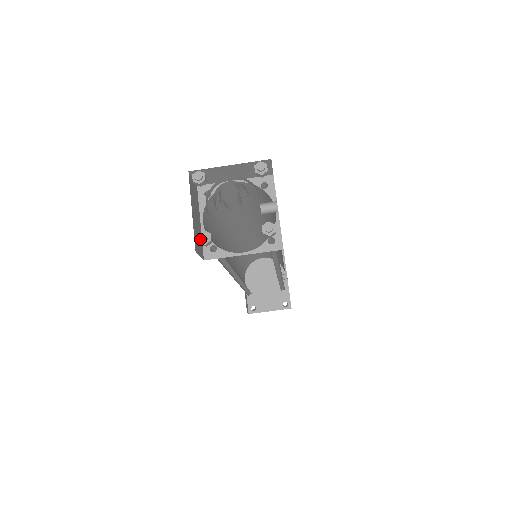
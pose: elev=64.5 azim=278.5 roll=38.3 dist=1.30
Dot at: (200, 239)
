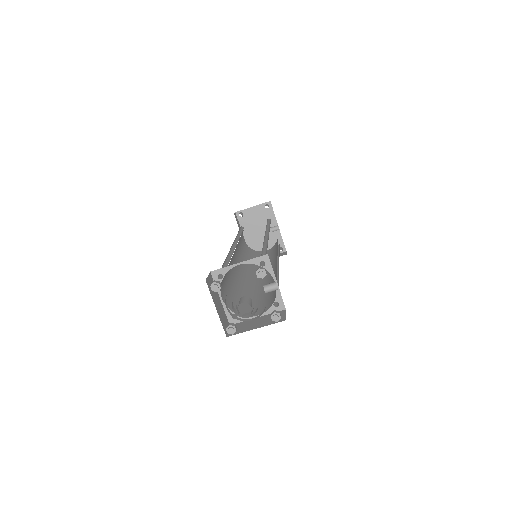
Dot at: (228, 331)
